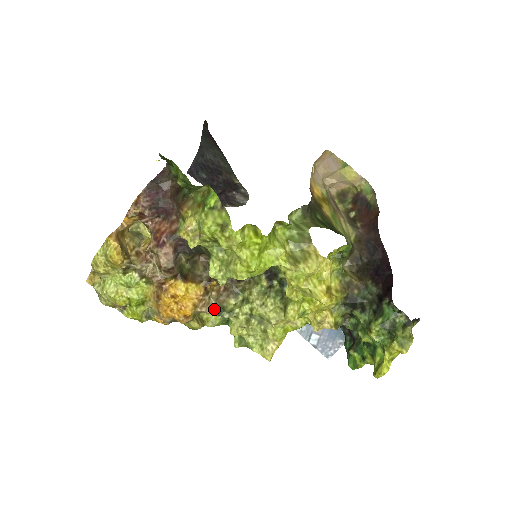
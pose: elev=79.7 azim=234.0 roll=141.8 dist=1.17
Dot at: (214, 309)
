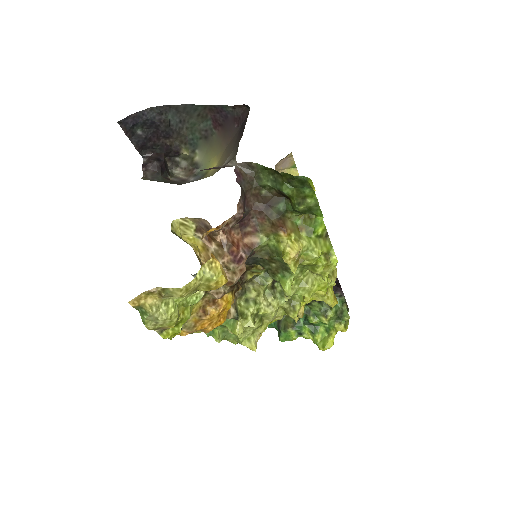
Dot at: (233, 314)
